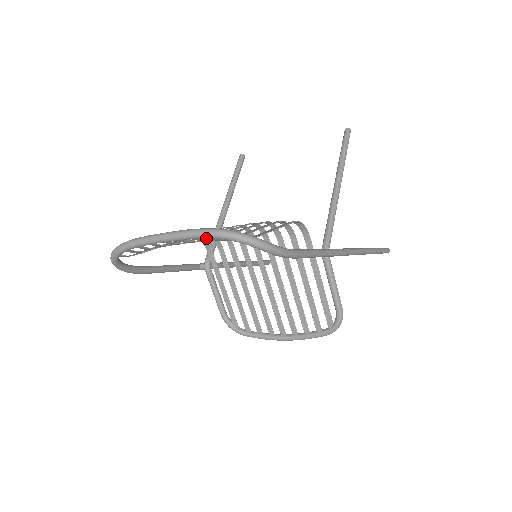
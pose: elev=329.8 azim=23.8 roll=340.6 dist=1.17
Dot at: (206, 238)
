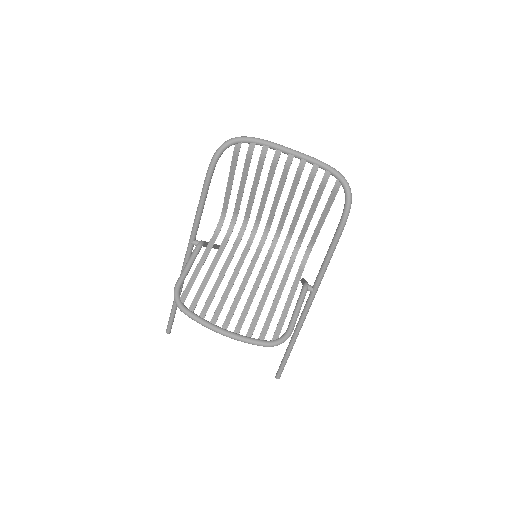
Dot at: (298, 182)
